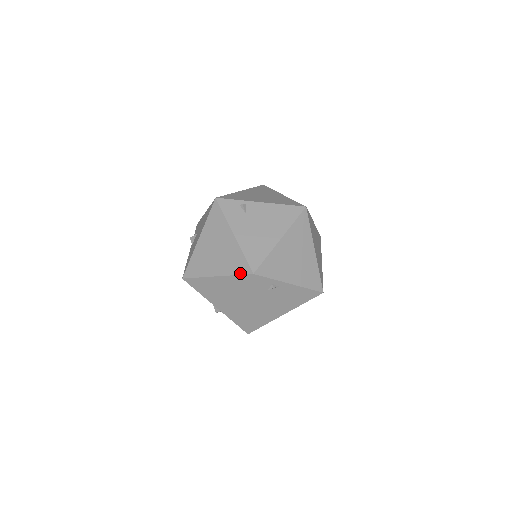
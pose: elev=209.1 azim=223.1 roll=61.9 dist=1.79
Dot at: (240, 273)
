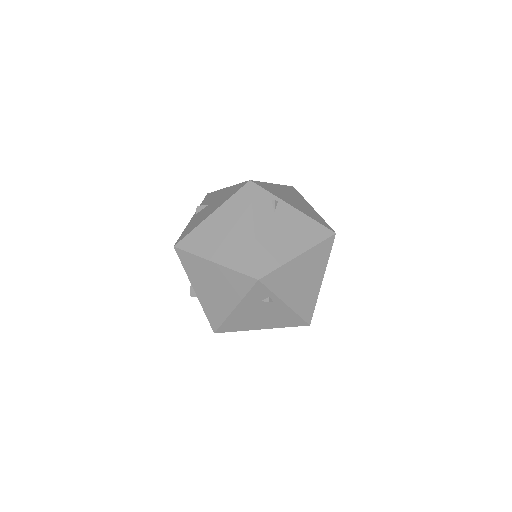
Dot at: (244, 272)
